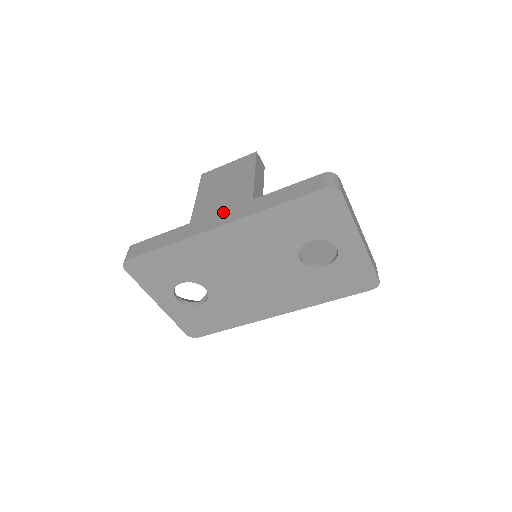
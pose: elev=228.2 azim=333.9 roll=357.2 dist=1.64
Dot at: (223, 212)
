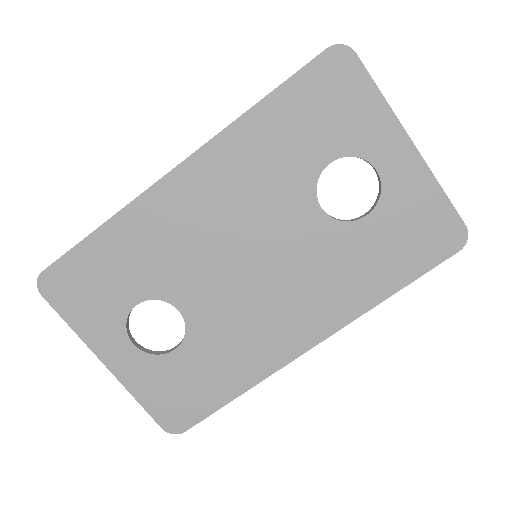
Dot at: occluded
